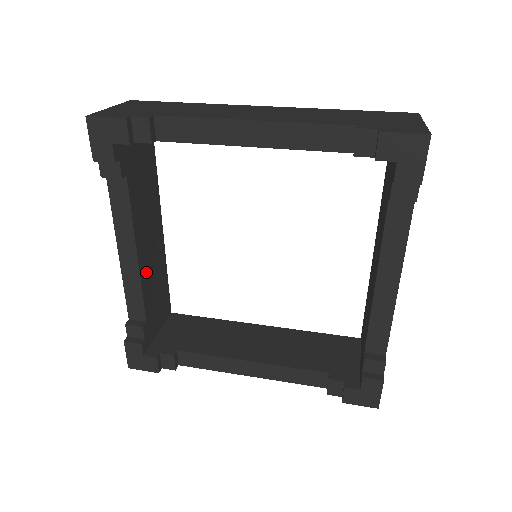
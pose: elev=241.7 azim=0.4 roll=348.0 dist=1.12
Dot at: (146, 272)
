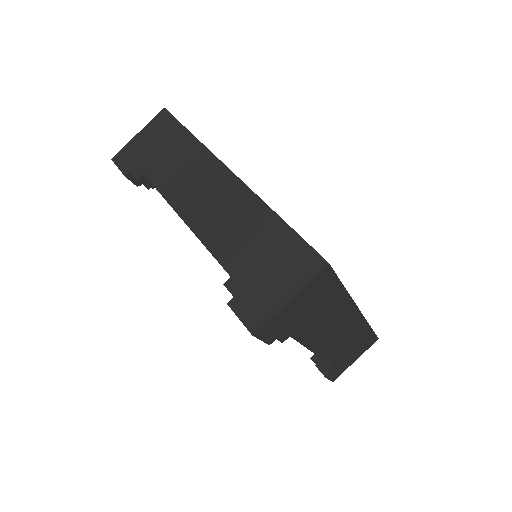
Dot at: occluded
